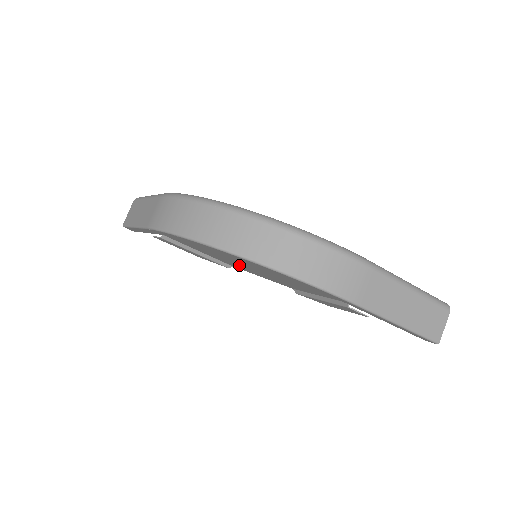
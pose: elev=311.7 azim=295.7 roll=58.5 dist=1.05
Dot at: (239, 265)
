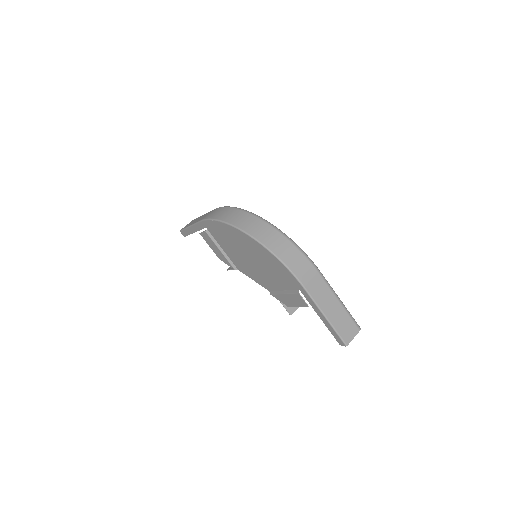
Dot at: (244, 261)
